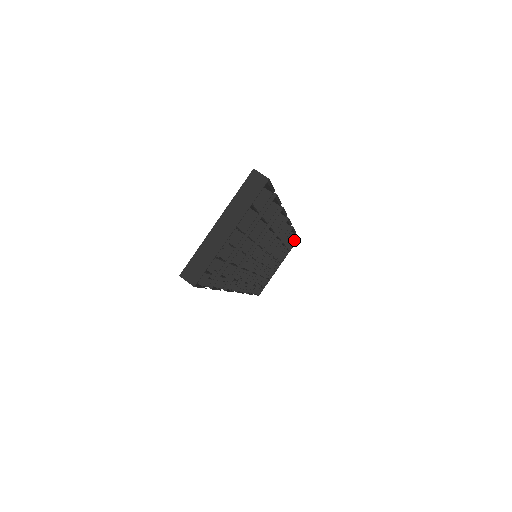
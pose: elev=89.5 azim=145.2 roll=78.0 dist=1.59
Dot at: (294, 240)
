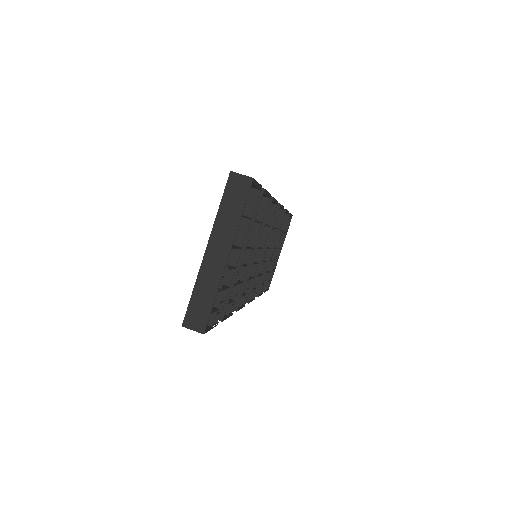
Dot at: occluded
